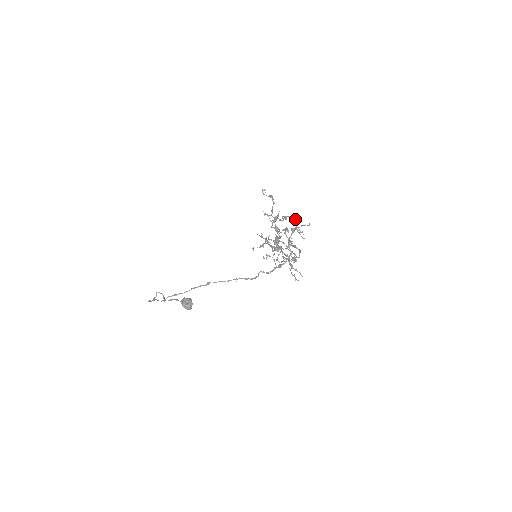
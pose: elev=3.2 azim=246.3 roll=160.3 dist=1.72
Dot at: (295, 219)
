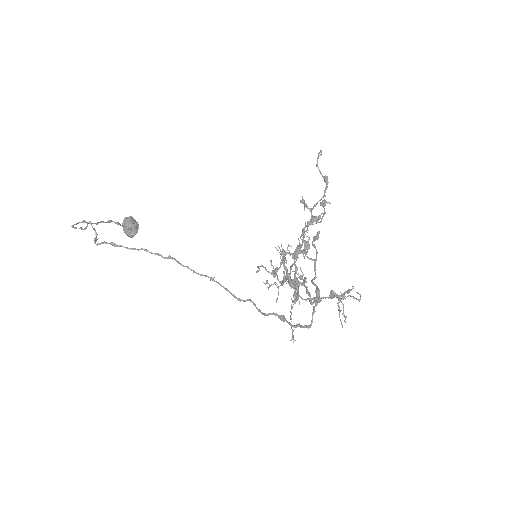
Dot at: occluded
